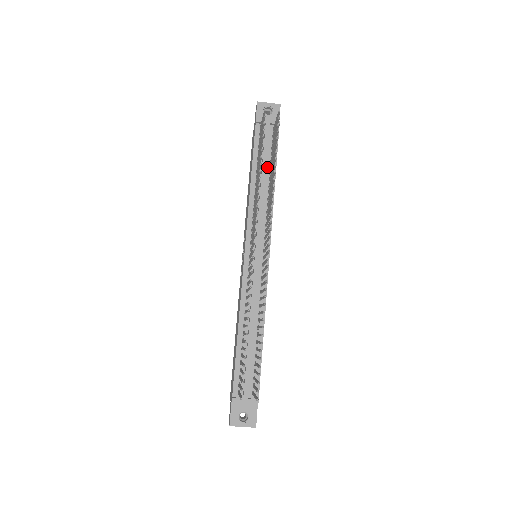
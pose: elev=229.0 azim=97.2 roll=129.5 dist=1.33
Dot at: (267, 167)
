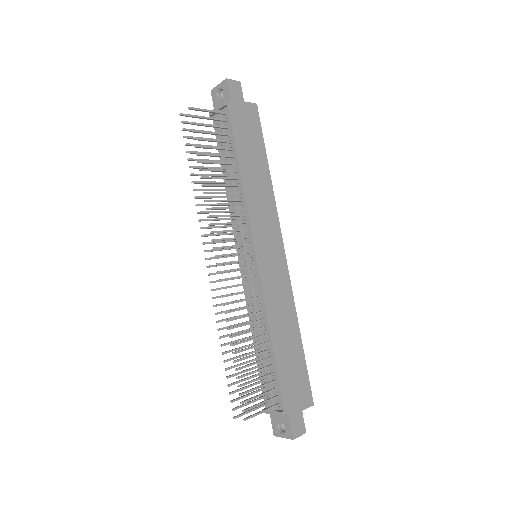
Dot at: (231, 159)
